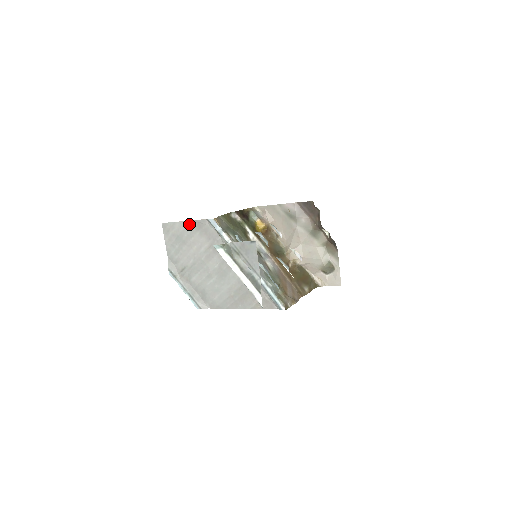
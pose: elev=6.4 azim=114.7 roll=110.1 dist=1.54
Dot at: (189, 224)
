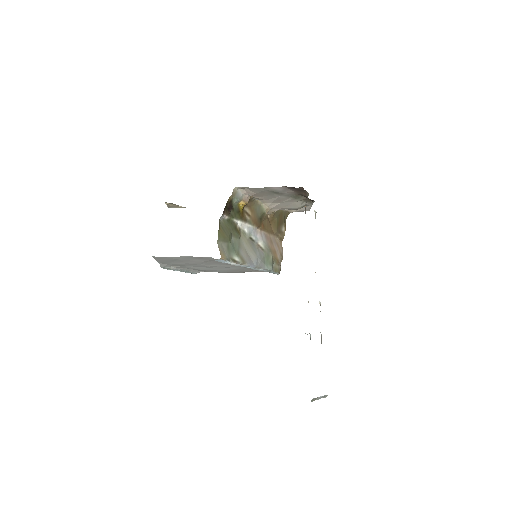
Dot at: (188, 257)
